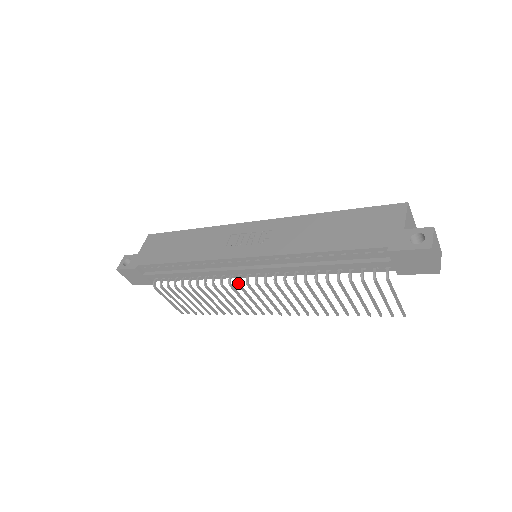
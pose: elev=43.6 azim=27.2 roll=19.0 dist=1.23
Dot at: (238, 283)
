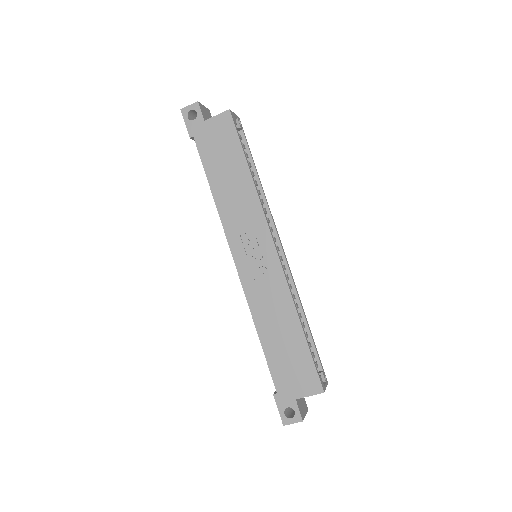
Dot at: occluded
